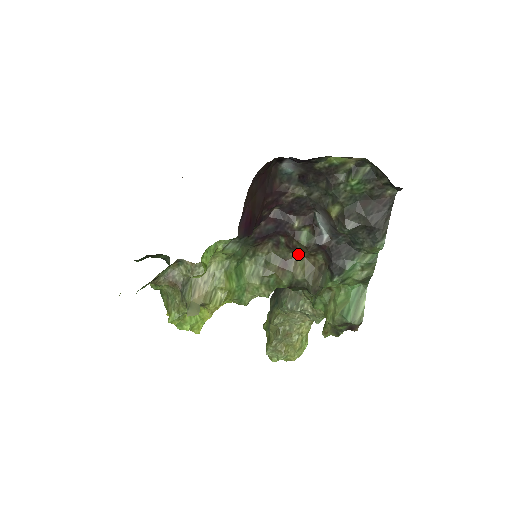
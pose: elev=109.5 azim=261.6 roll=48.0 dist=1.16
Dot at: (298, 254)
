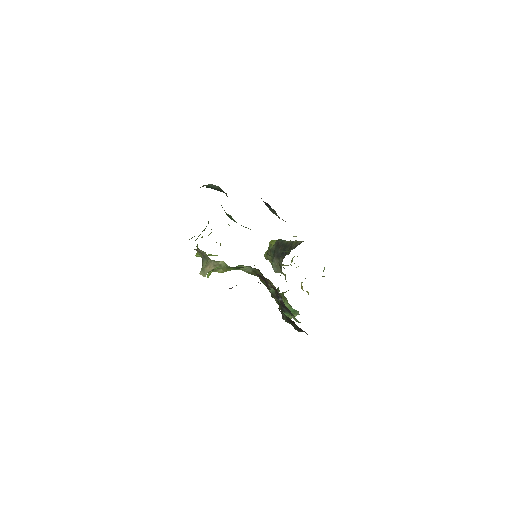
Dot at: occluded
